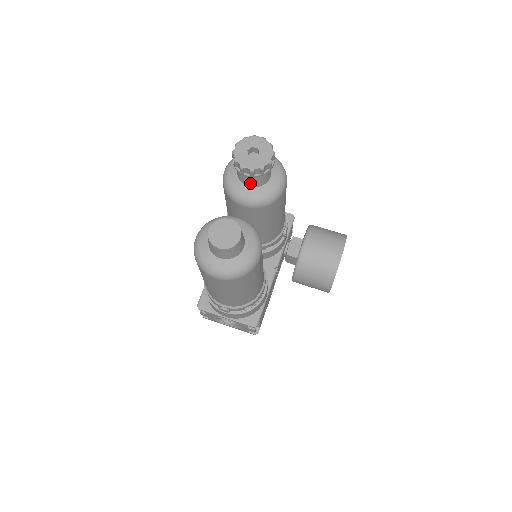
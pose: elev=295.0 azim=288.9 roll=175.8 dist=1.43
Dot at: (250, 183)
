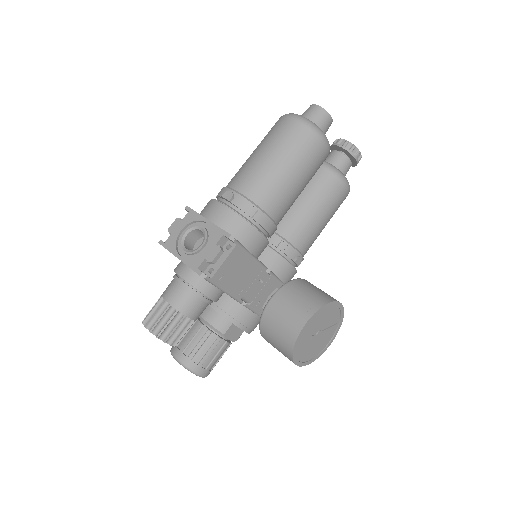
Dot at: (332, 160)
